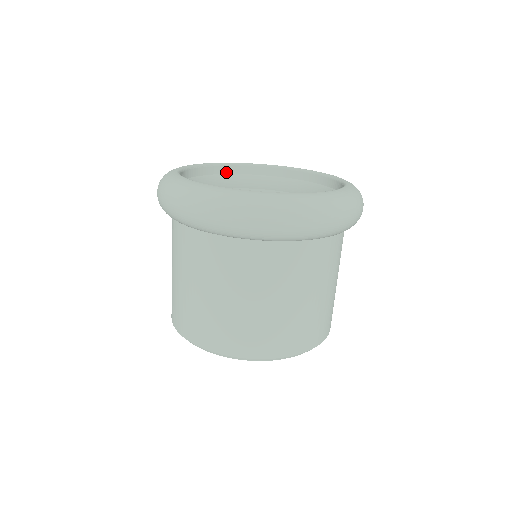
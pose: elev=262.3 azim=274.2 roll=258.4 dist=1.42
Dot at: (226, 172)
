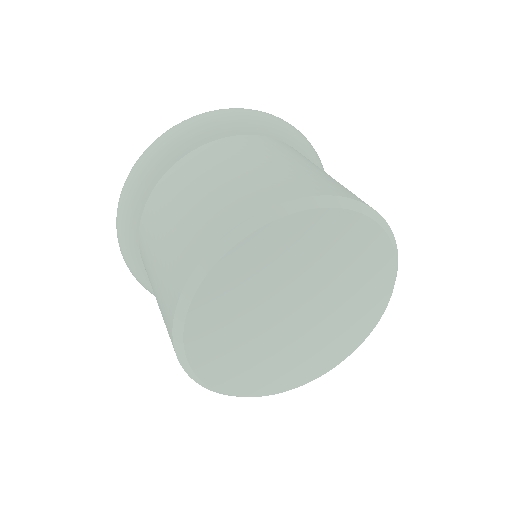
Dot at: occluded
